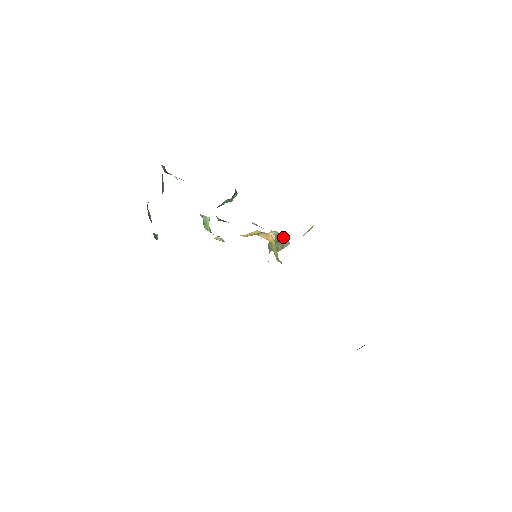
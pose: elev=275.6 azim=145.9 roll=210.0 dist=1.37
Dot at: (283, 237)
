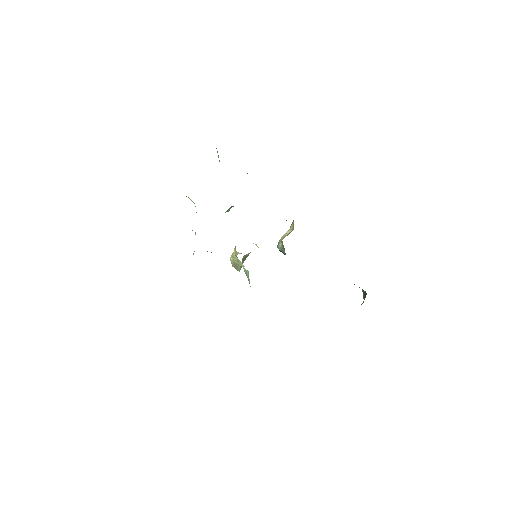
Dot at: occluded
